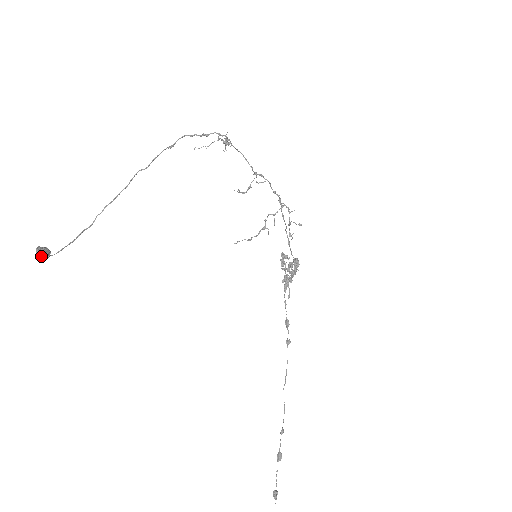
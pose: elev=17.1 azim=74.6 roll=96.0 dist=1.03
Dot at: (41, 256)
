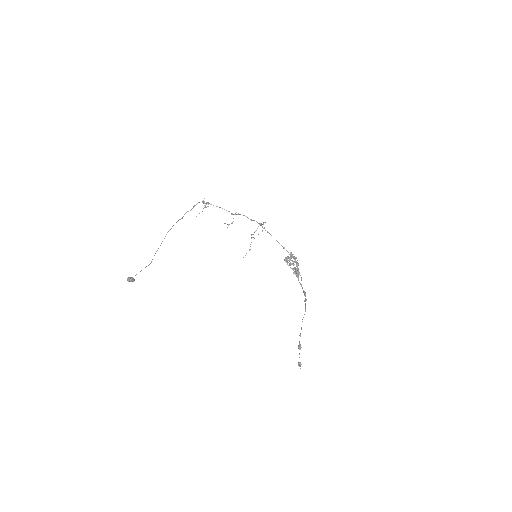
Dot at: (129, 278)
